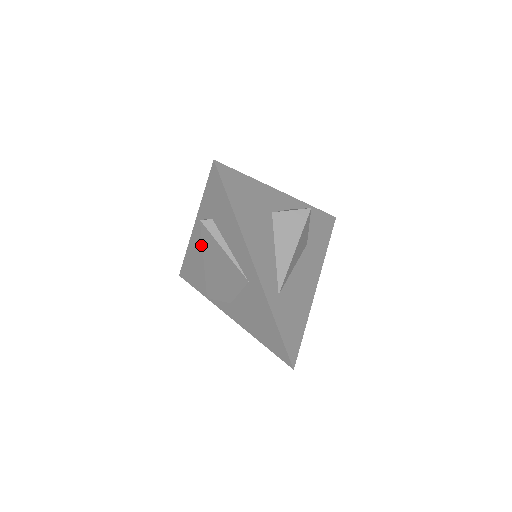
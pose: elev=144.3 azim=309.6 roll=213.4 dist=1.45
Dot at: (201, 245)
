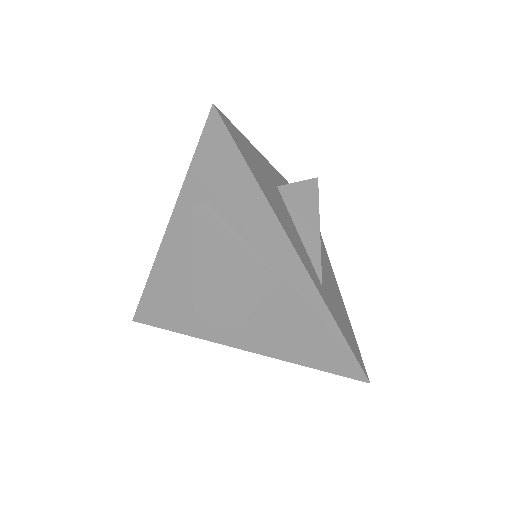
Dot at: (181, 254)
